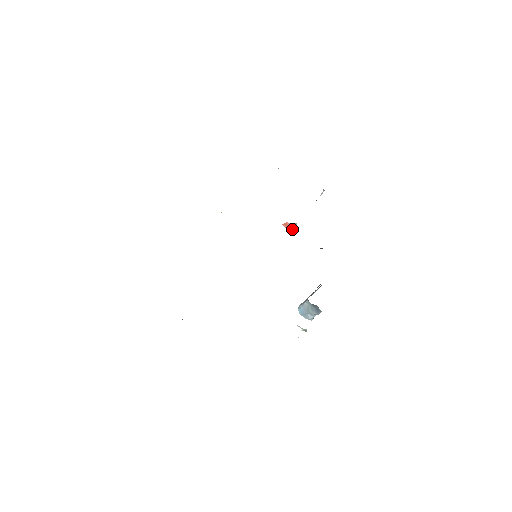
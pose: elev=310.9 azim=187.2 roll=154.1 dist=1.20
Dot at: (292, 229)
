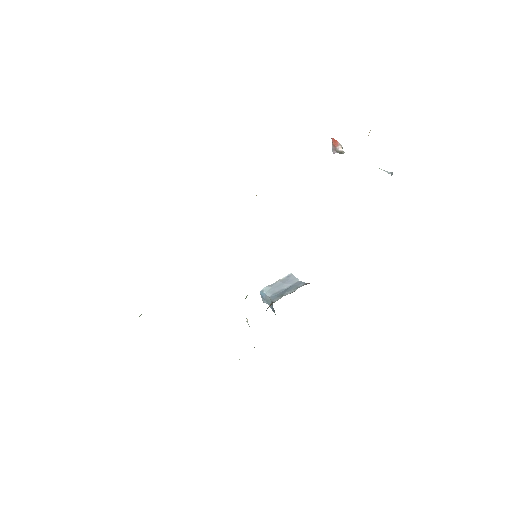
Dot at: (336, 151)
